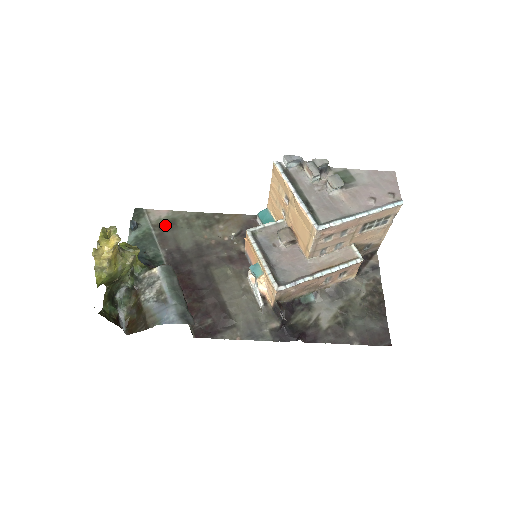
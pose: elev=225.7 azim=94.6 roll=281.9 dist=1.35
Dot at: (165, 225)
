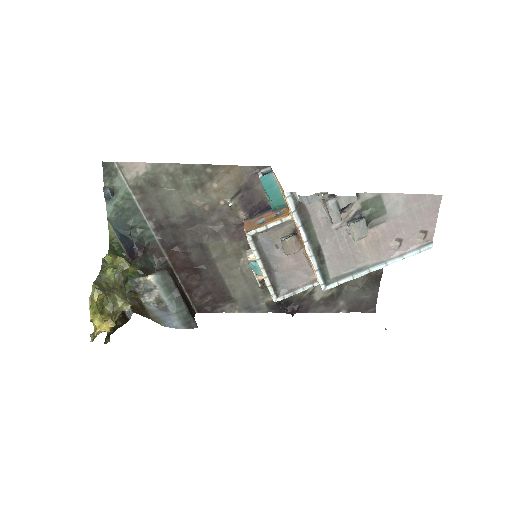
Dot at: (146, 186)
